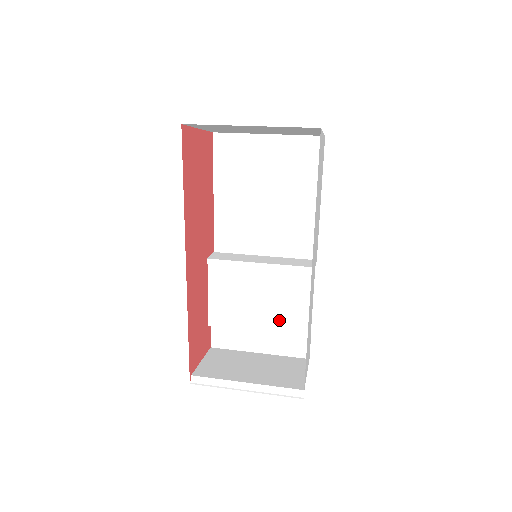
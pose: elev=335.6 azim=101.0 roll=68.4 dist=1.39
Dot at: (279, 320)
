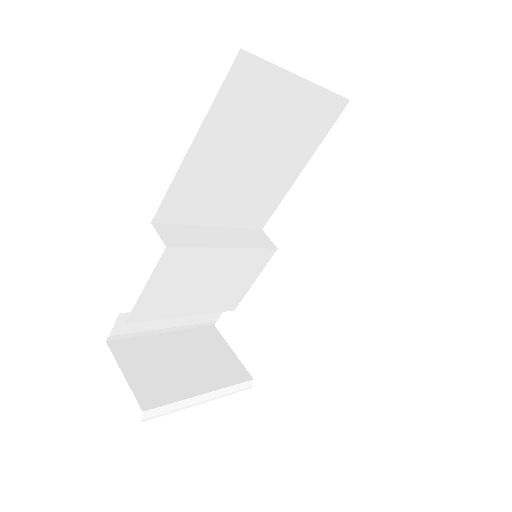
Dot at: (214, 302)
